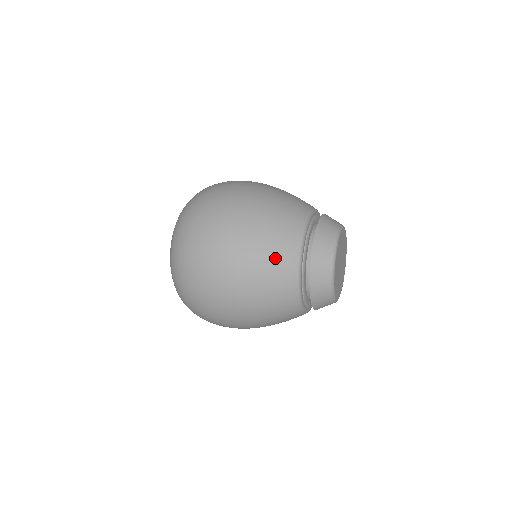
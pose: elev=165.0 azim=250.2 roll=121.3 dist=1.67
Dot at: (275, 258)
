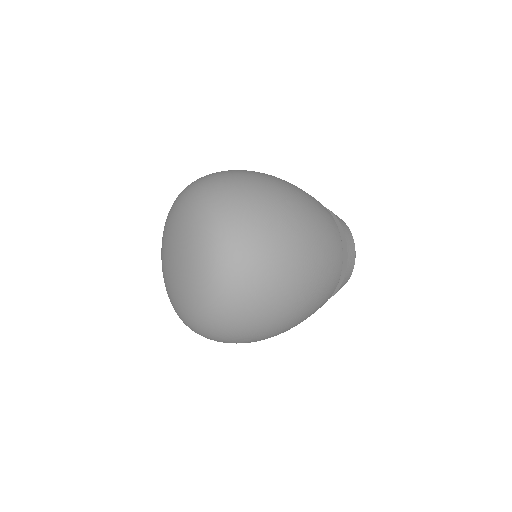
Dot at: (332, 241)
